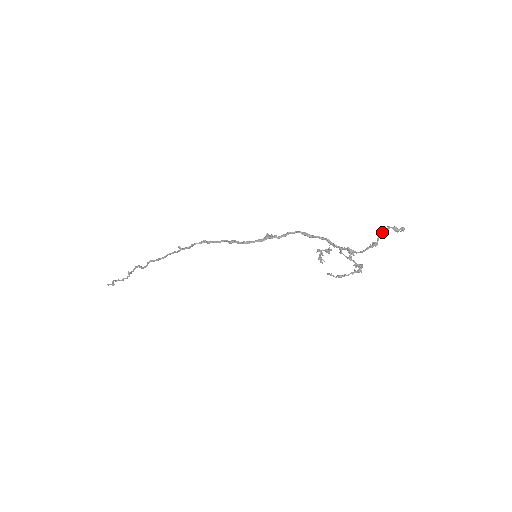
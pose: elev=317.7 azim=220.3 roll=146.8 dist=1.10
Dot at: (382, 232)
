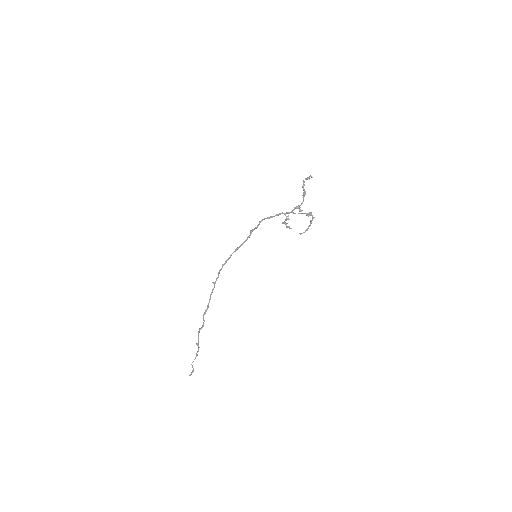
Dot at: (303, 185)
